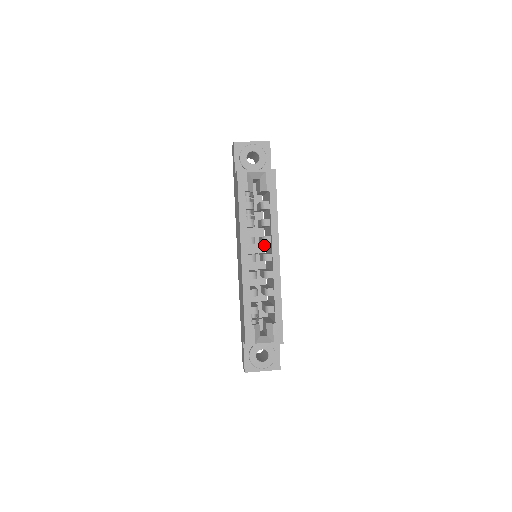
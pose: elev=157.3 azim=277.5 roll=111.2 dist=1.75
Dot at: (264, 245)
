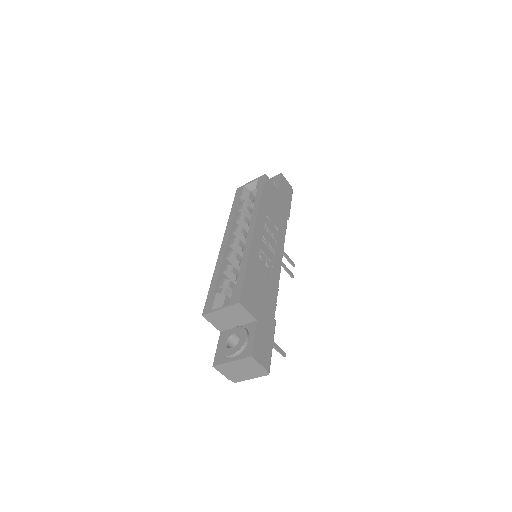
Dot at: occluded
